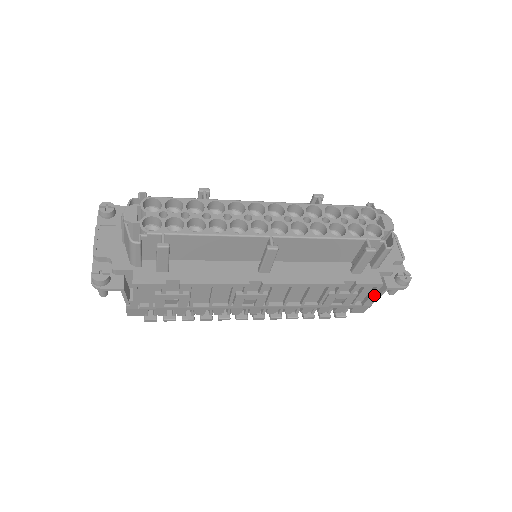
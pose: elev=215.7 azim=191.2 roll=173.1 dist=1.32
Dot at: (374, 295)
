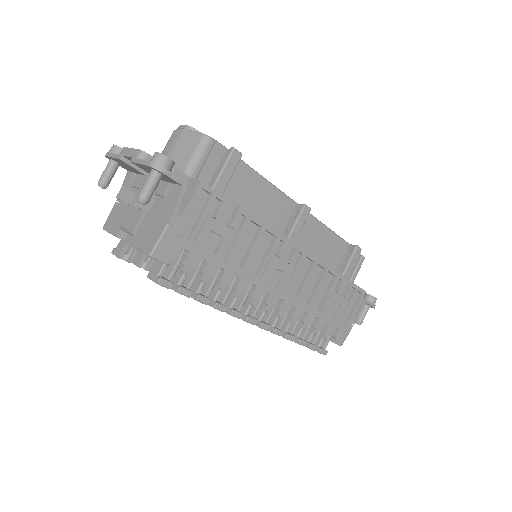
Dot at: (353, 315)
